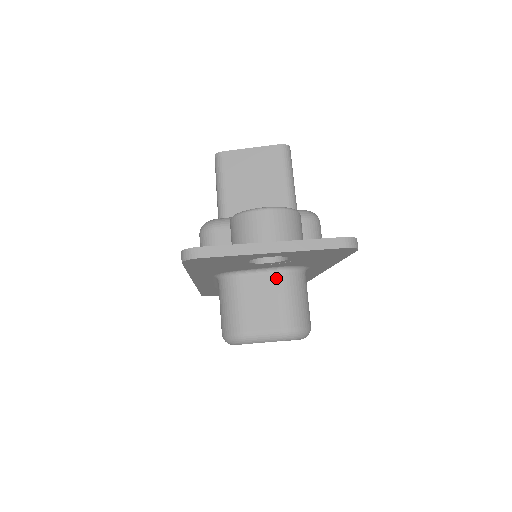
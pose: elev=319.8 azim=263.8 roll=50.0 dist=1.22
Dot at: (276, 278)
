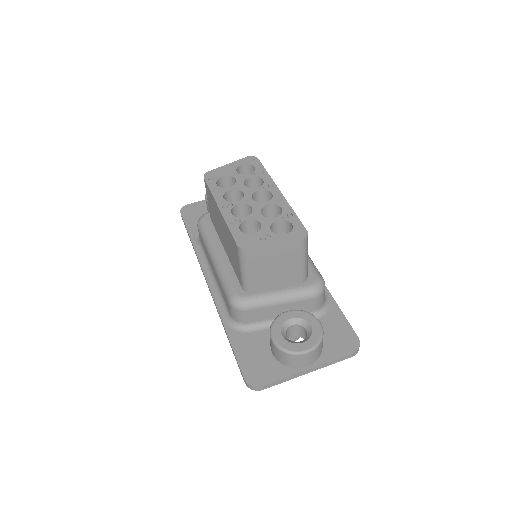
Dot at: occluded
